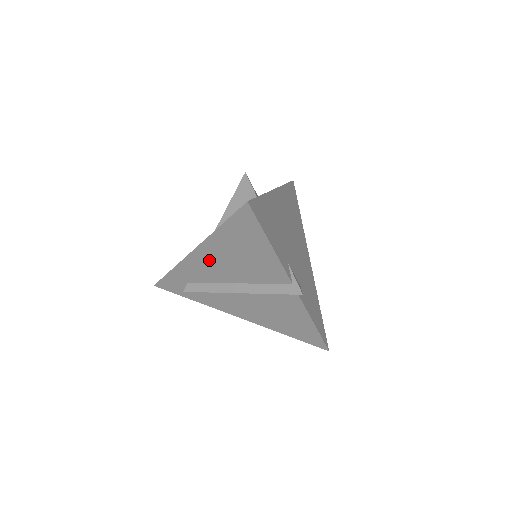
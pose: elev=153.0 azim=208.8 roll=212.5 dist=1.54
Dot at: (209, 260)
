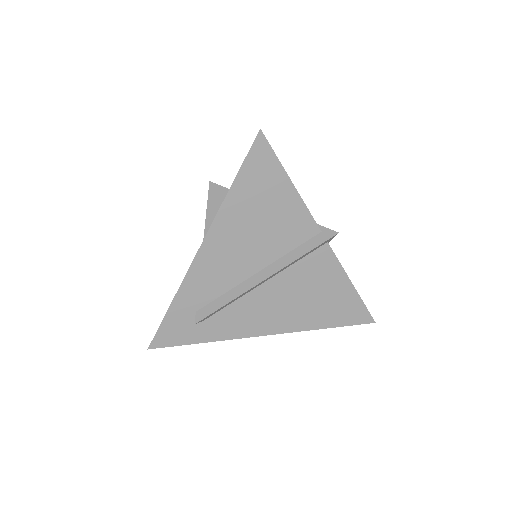
Dot at: (222, 250)
